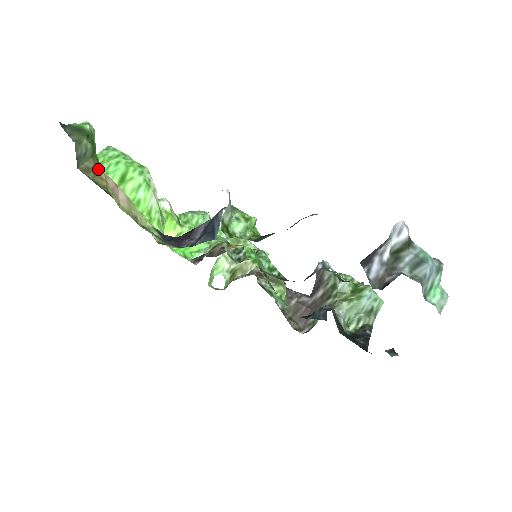
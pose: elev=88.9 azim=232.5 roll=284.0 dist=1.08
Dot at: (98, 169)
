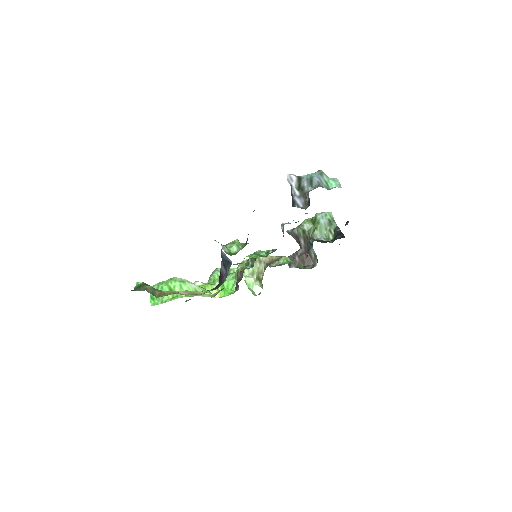
Dot at: (162, 292)
